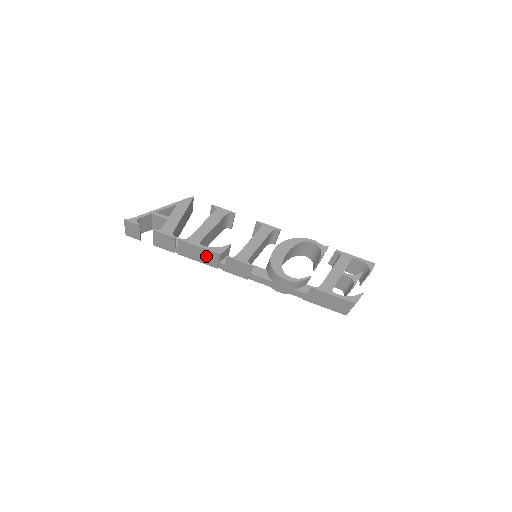
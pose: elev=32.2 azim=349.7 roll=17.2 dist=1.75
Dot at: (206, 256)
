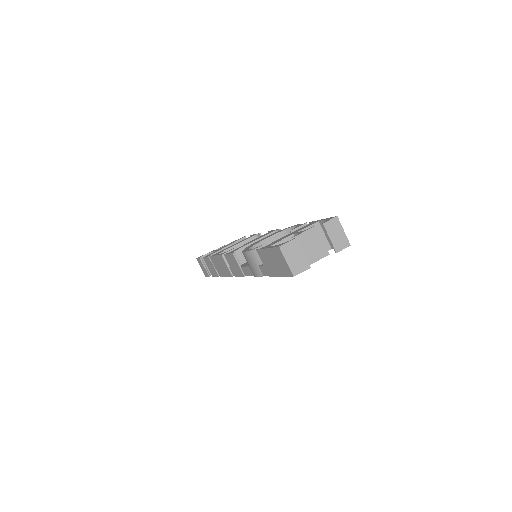
Dot at: (222, 265)
